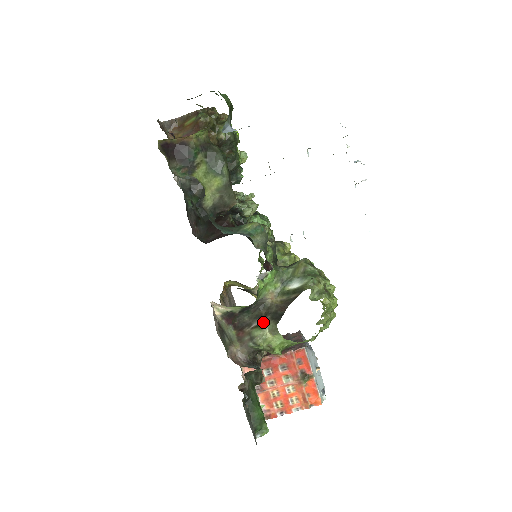
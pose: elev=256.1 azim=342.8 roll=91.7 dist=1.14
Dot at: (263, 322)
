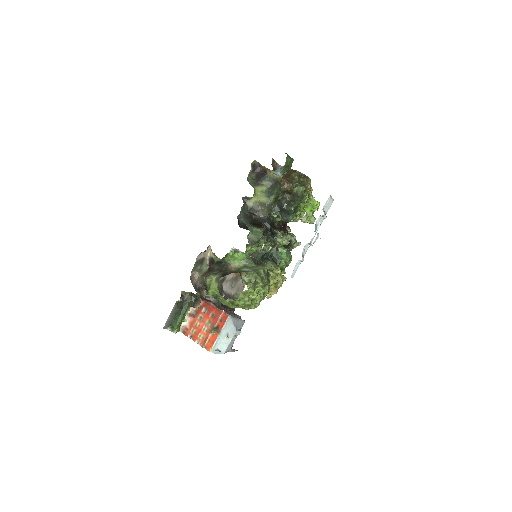
Dot at: (218, 273)
